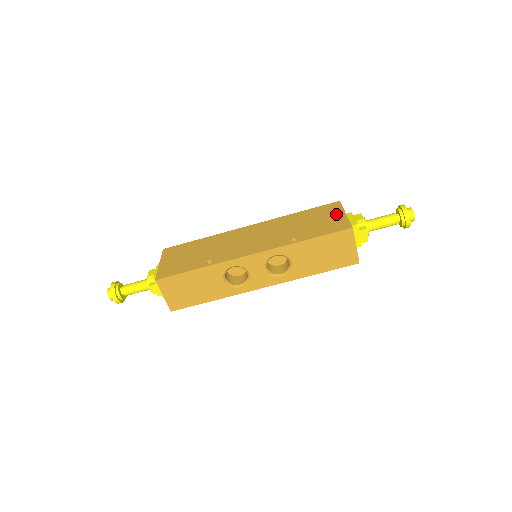
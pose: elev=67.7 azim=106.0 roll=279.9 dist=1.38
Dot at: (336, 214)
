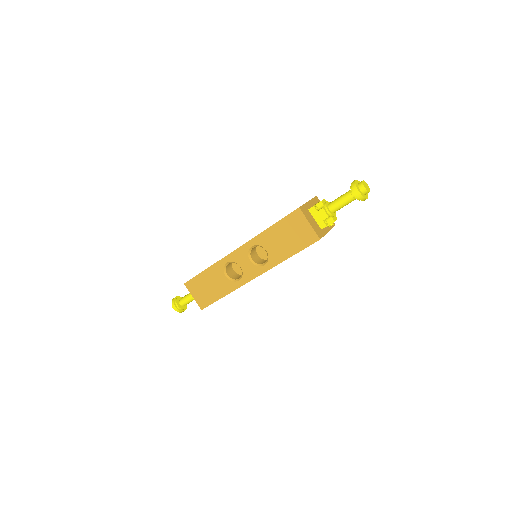
Dot at: occluded
